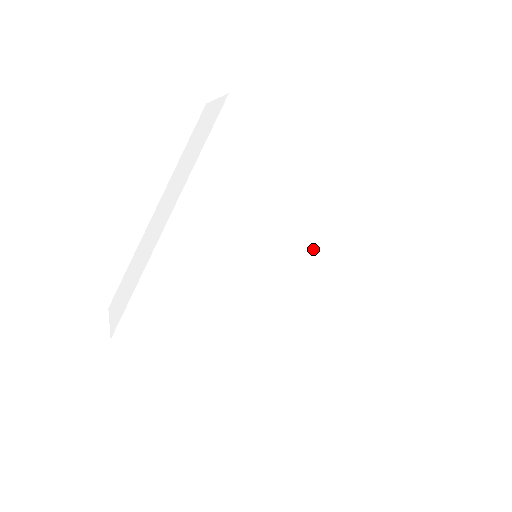
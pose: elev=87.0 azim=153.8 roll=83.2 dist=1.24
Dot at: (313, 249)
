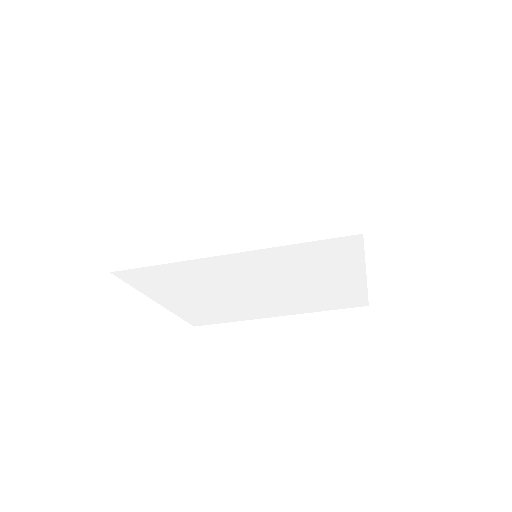
Dot at: (292, 297)
